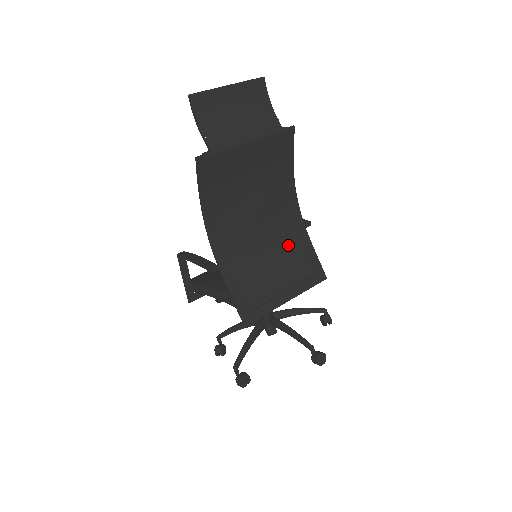
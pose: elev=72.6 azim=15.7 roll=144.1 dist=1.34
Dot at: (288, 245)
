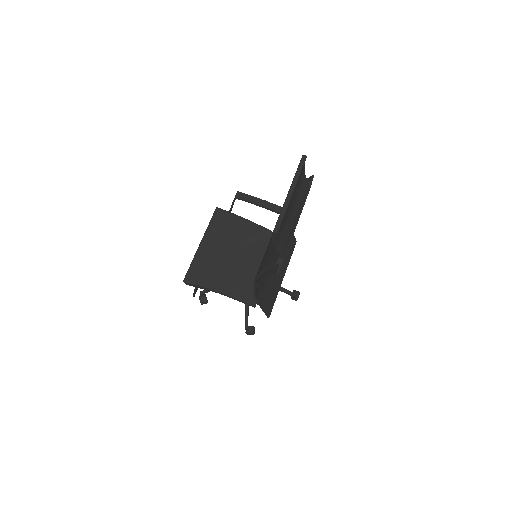
Dot at: occluded
